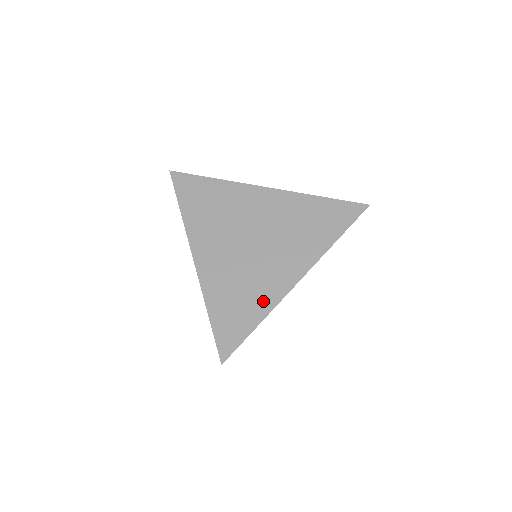
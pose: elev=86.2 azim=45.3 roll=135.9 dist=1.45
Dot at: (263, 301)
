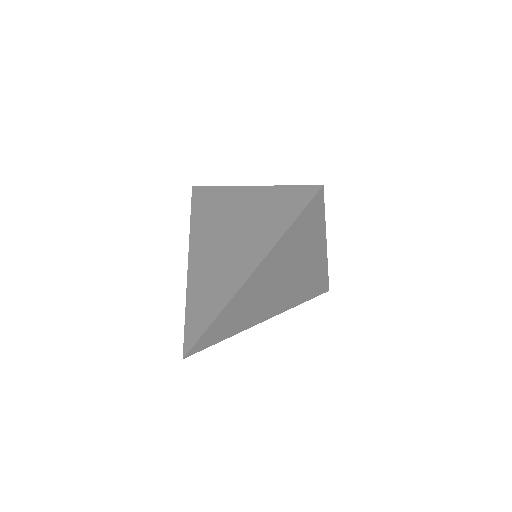
Dot at: (219, 300)
